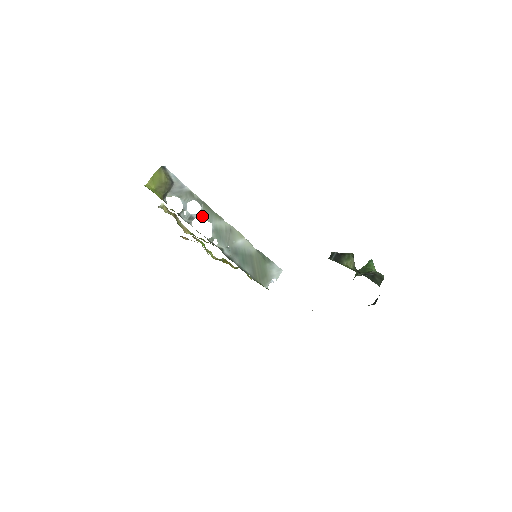
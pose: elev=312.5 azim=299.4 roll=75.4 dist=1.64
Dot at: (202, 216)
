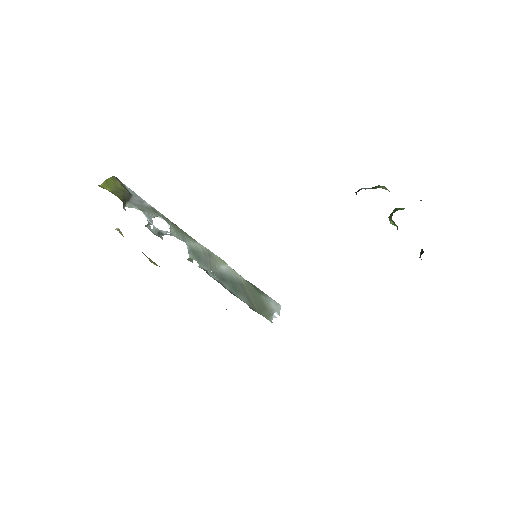
Dot at: (172, 234)
